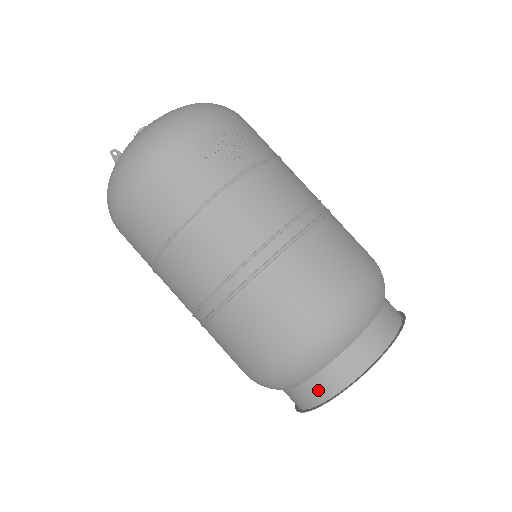
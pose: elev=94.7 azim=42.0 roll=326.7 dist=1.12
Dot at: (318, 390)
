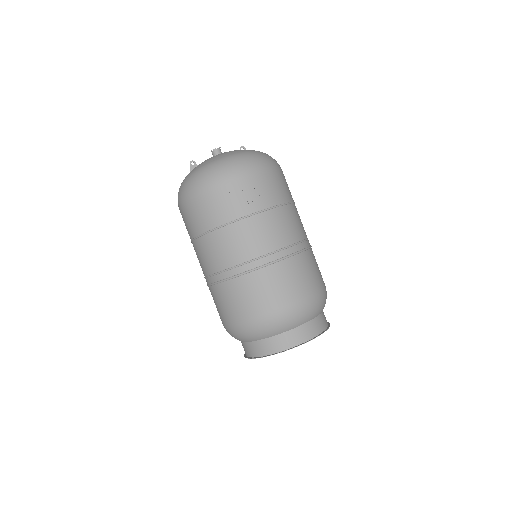
Dot at: (252, 350)
